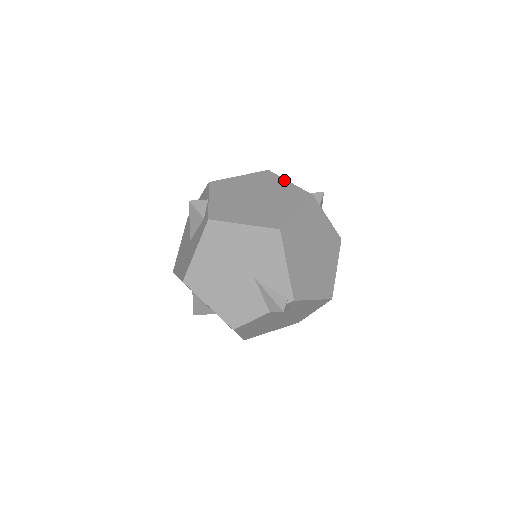
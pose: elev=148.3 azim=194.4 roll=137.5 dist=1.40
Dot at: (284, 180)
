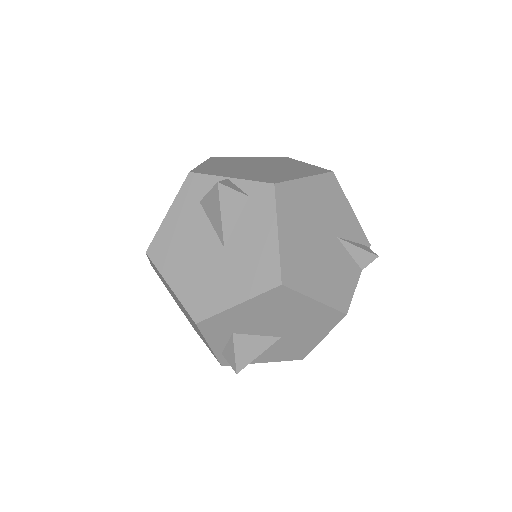
Dot at: (243, 157)
